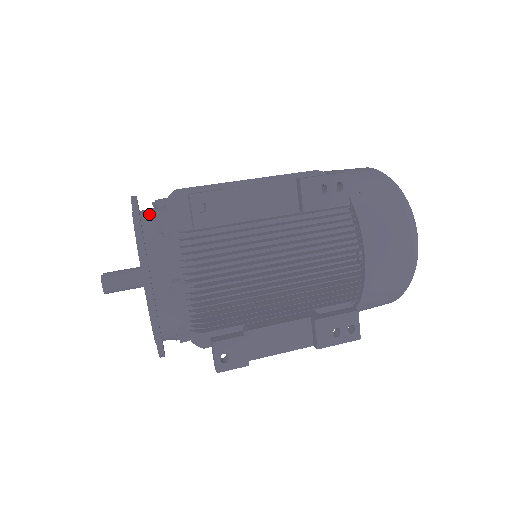
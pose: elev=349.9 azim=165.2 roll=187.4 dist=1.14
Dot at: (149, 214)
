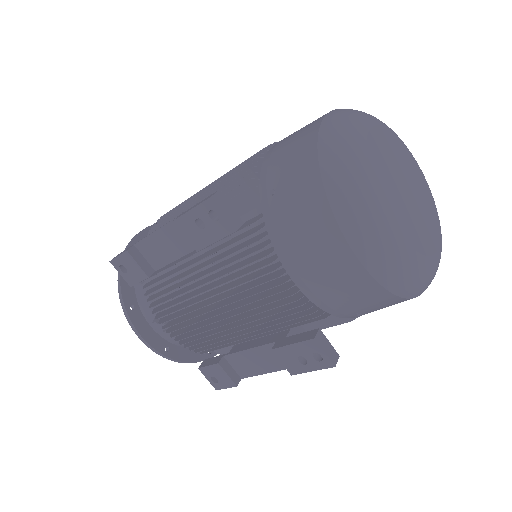
Dot at: occluded
